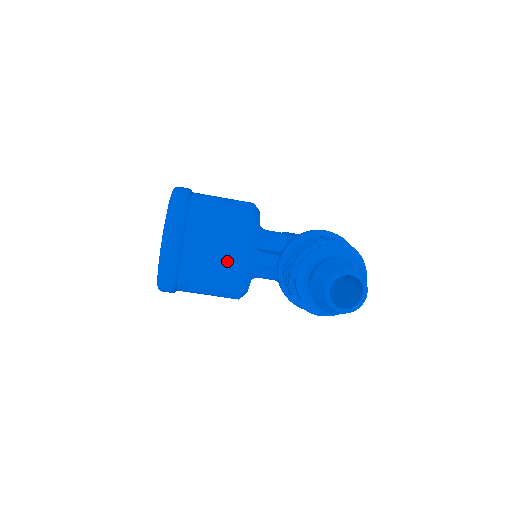
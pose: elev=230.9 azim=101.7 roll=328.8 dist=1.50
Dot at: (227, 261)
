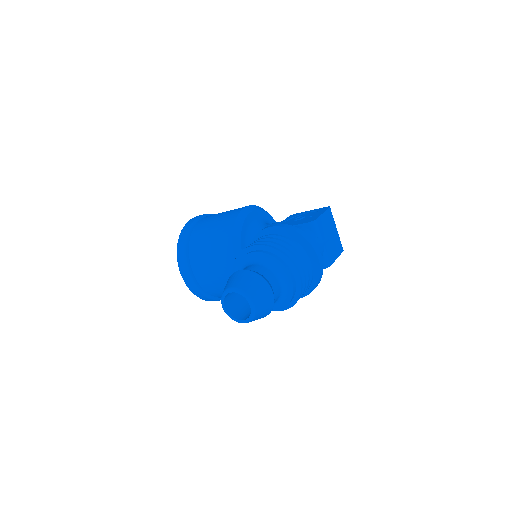
Dot at: (224, 274)
